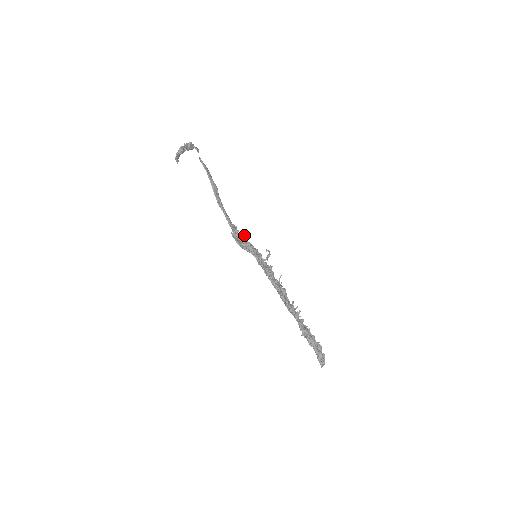
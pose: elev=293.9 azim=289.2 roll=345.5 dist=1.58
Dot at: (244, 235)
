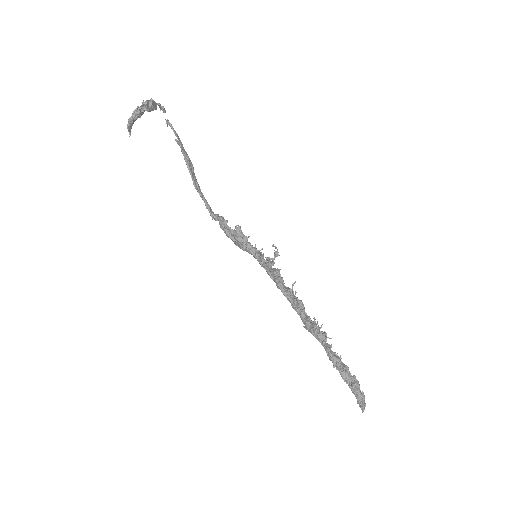
Dot at: (238, 225)
